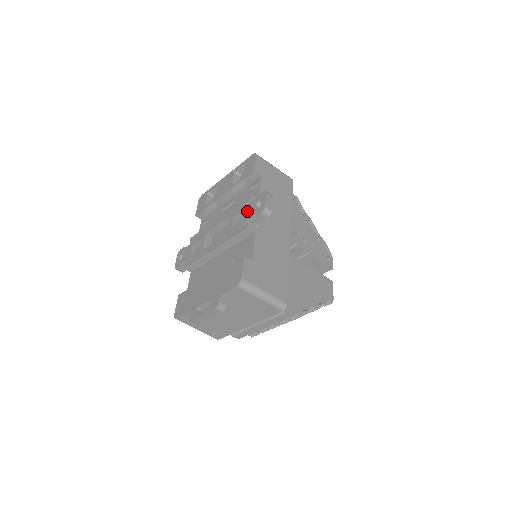
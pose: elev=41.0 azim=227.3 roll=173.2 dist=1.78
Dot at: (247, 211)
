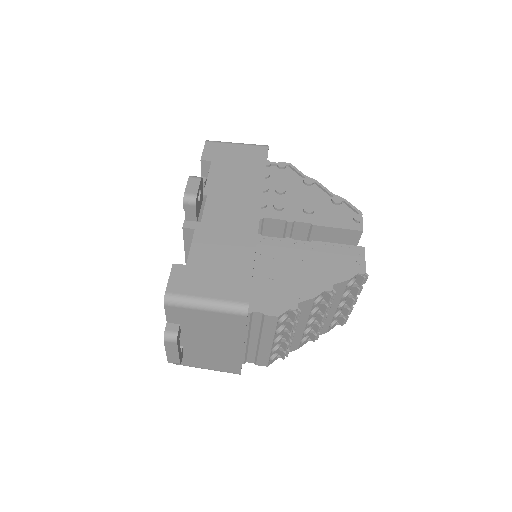
Dot at: occluded
